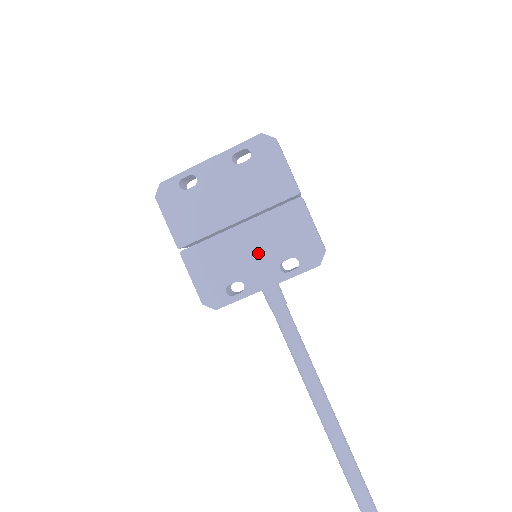
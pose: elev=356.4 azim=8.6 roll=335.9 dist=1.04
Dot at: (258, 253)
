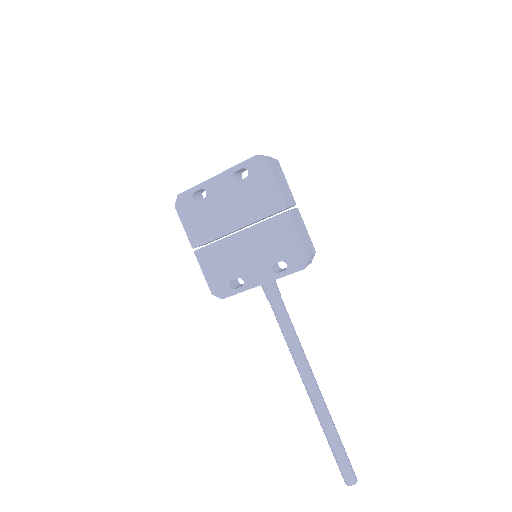
Dot at: (254, 256)
